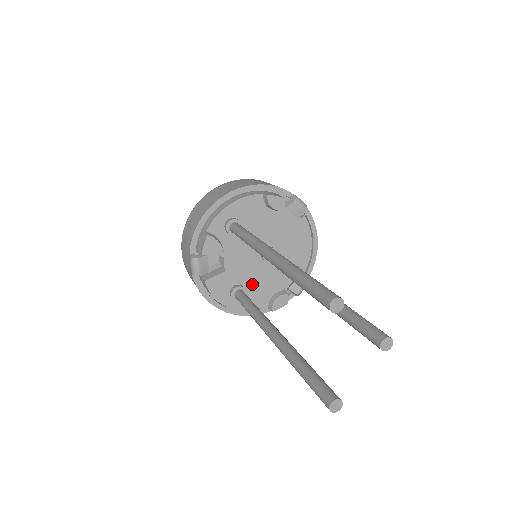
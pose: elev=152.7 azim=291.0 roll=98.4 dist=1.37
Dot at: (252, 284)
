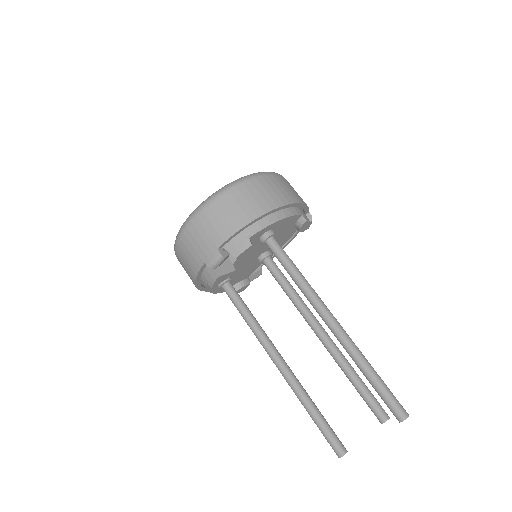
Dot at: (236, 275)
